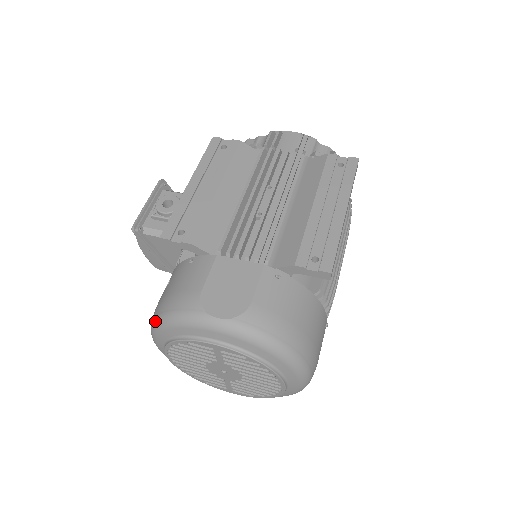
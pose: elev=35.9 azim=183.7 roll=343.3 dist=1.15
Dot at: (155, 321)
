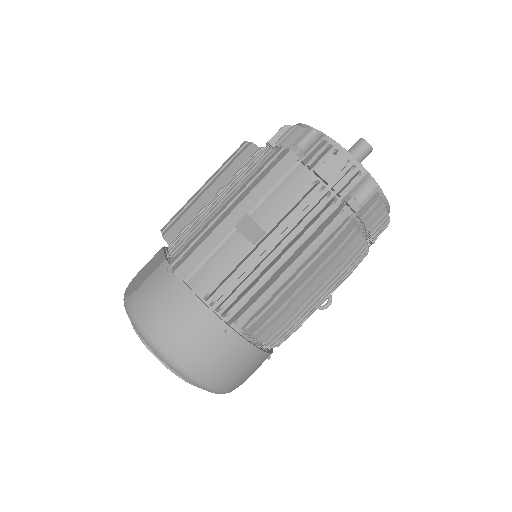
Dot at: occluded
